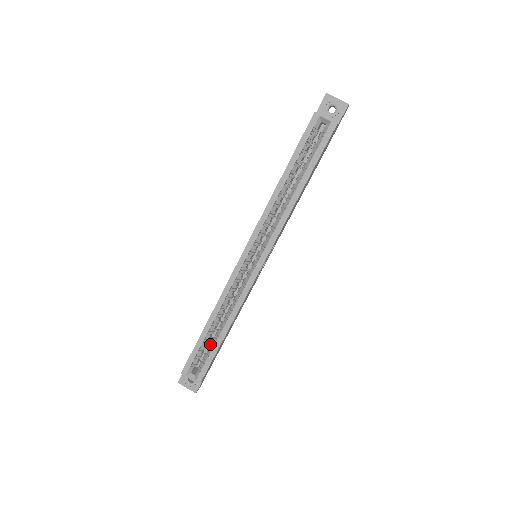
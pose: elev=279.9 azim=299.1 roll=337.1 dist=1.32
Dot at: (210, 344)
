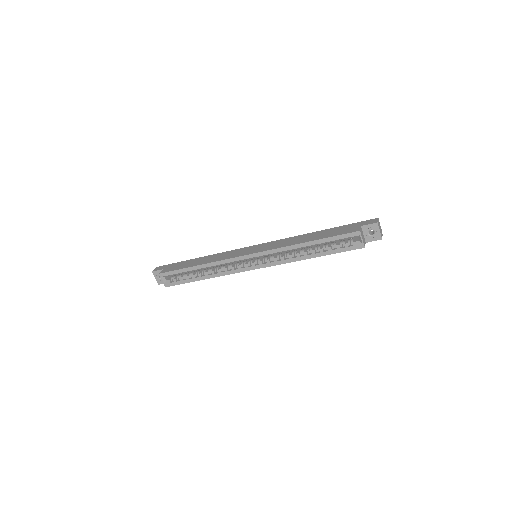
Dot at: occluded
